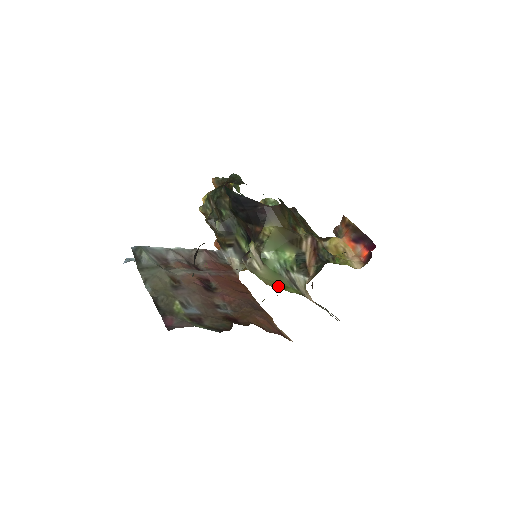
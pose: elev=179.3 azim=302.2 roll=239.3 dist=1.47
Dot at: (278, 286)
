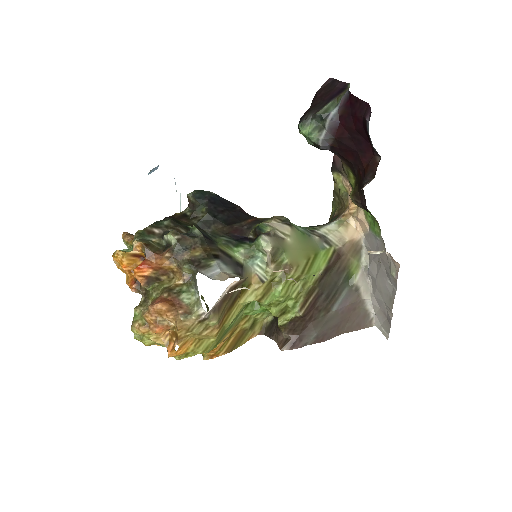
Dot at: (306, 262)
